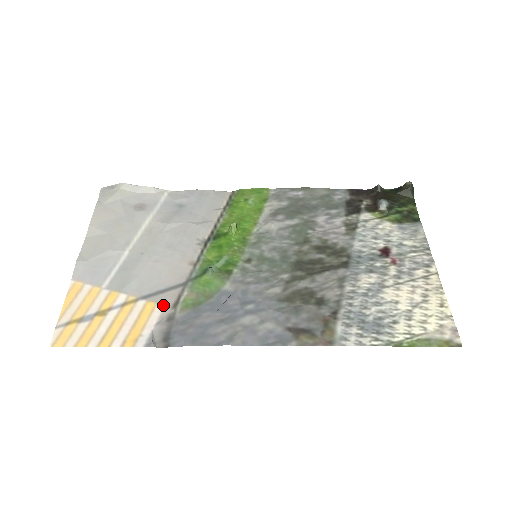
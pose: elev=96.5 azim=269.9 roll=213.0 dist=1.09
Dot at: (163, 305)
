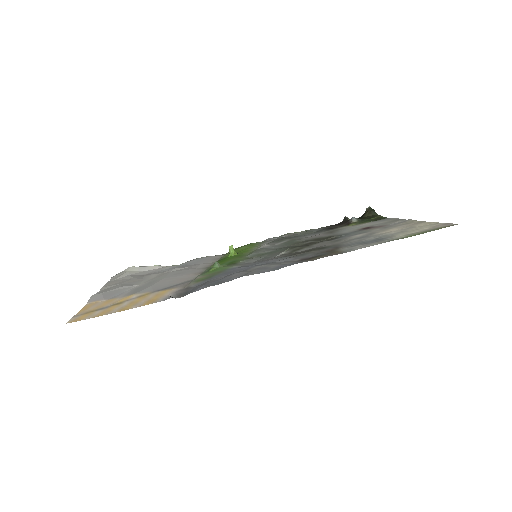
Dot at: (177, 288)
